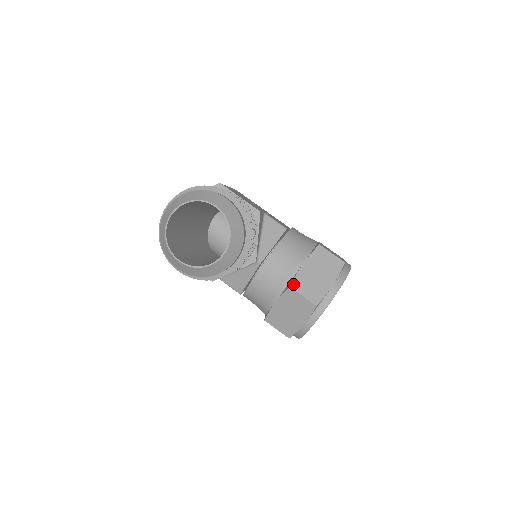
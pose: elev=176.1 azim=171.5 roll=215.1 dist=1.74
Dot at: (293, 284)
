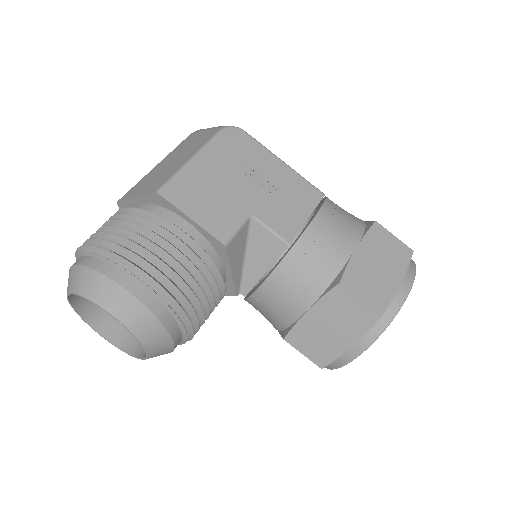
Dot at: (289, 337)
